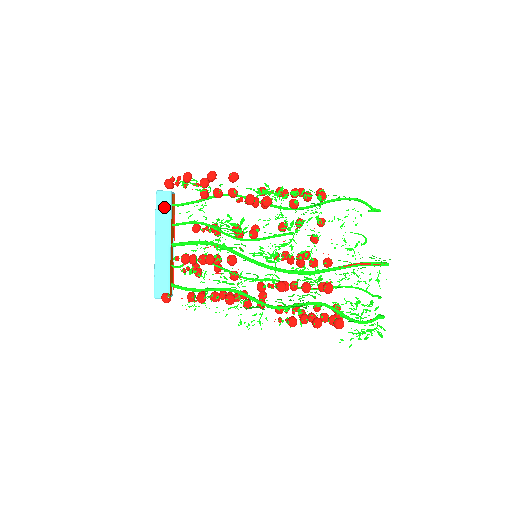
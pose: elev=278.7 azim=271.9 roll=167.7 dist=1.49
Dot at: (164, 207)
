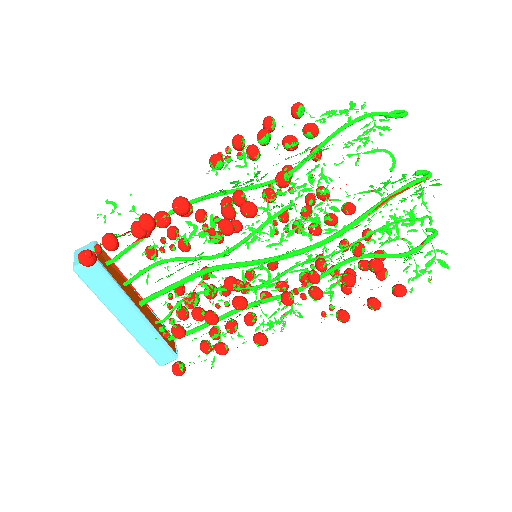
Dot at: (100, 281)
